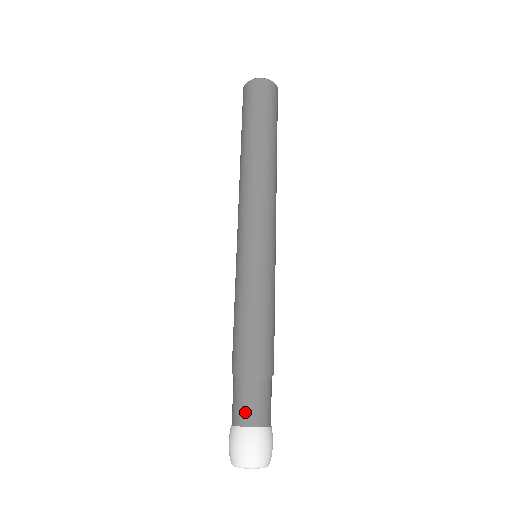
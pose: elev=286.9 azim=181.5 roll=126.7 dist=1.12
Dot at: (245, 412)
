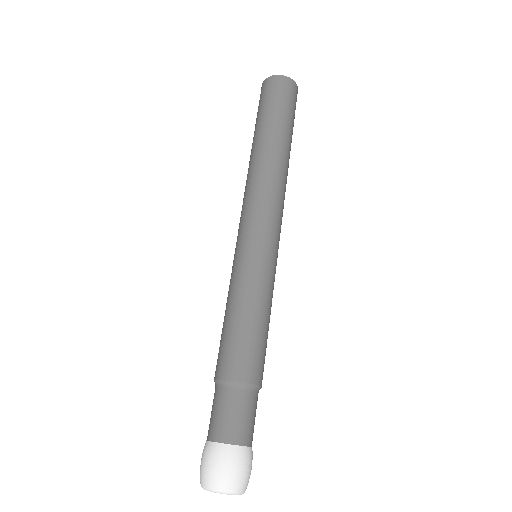
Dot at: (221, 425)
